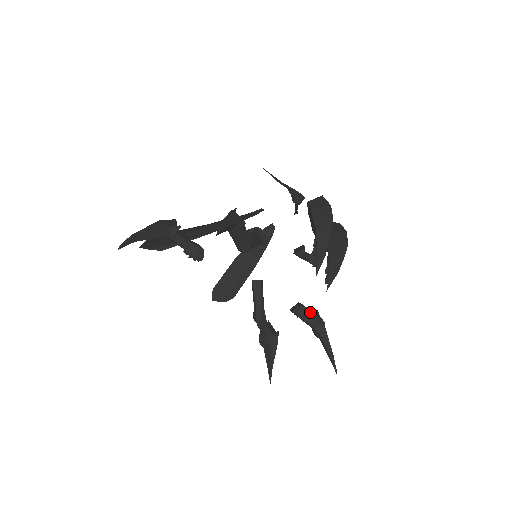
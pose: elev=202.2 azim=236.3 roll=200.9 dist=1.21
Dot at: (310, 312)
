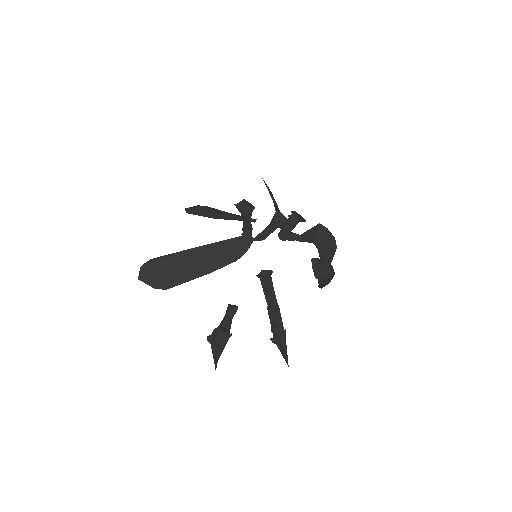
Dot at: occluded
